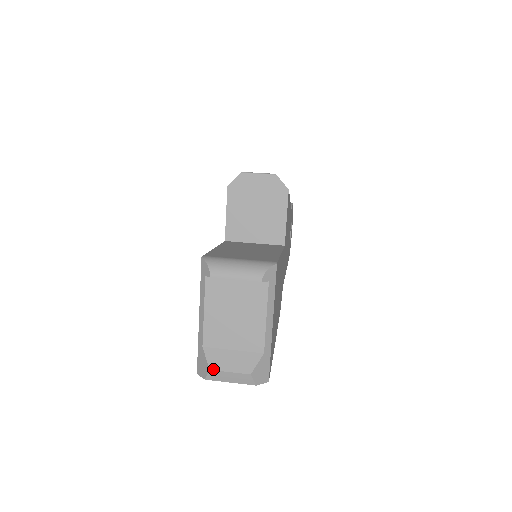
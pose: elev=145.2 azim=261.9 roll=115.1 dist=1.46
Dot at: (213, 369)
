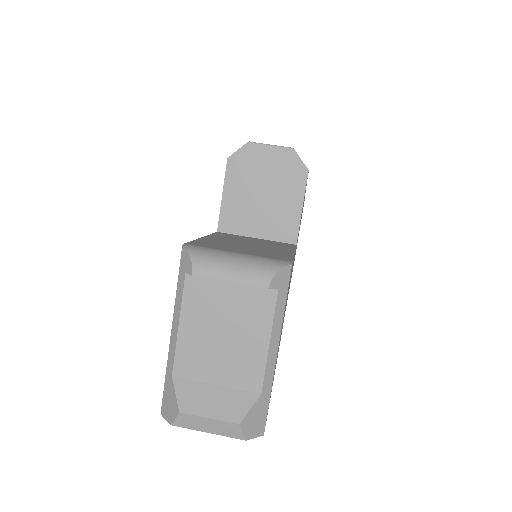
Dot at: (184, 411)
